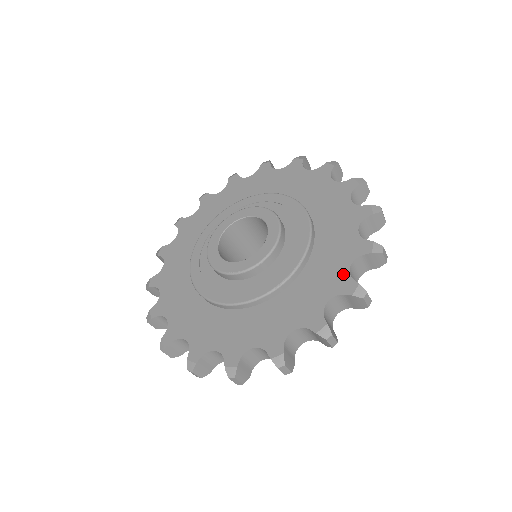
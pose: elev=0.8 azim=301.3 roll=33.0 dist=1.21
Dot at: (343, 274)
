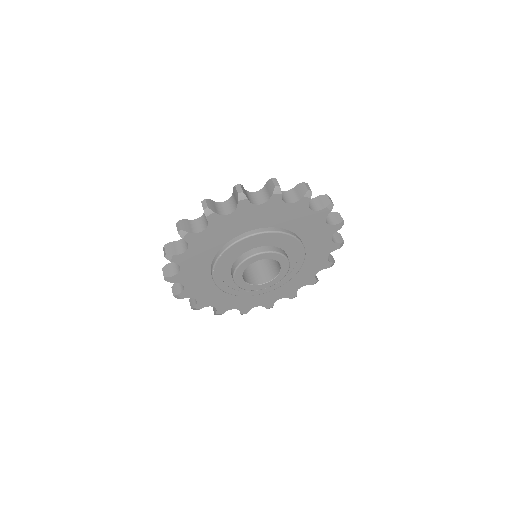
Dot at: (324, 261)
